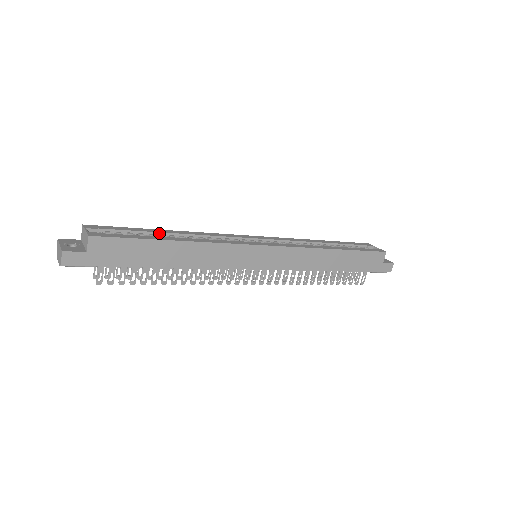
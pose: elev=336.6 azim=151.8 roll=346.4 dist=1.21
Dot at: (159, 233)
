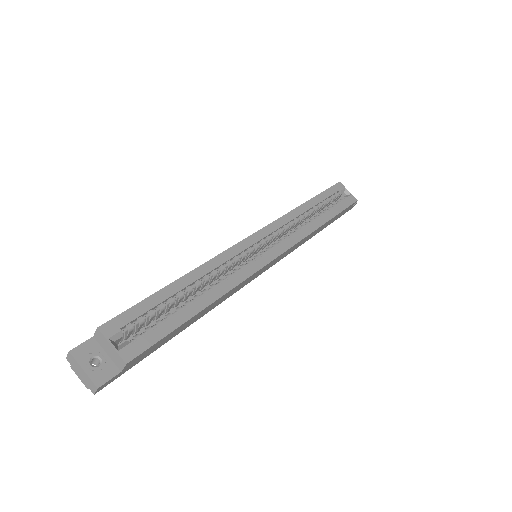
Dot at: (177, 292)
